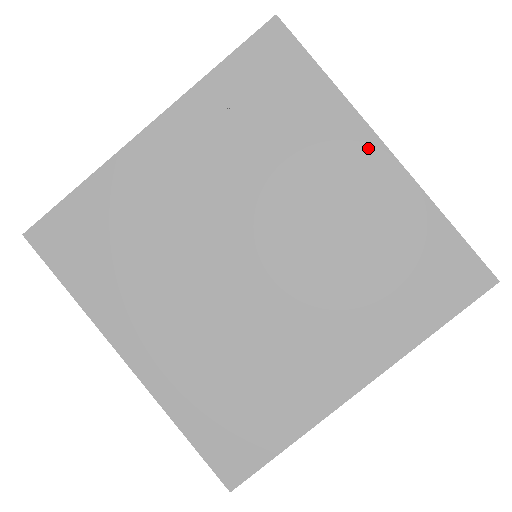
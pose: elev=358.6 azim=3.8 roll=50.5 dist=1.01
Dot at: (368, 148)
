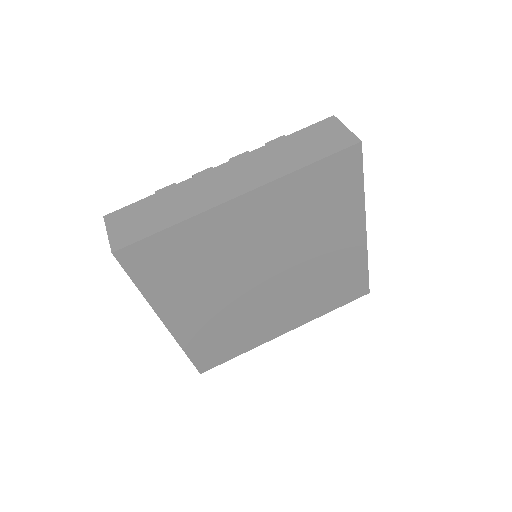
Dot at: (358, 230)
